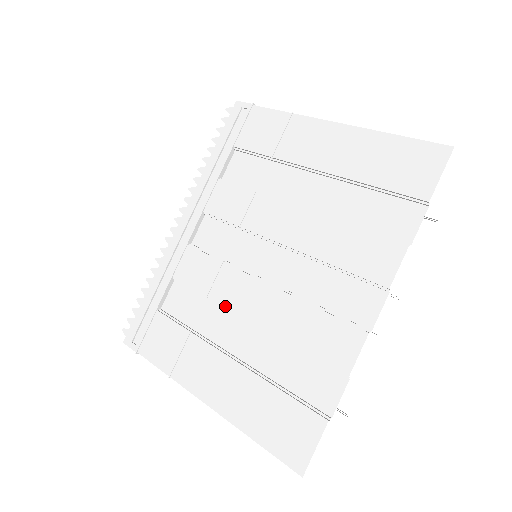
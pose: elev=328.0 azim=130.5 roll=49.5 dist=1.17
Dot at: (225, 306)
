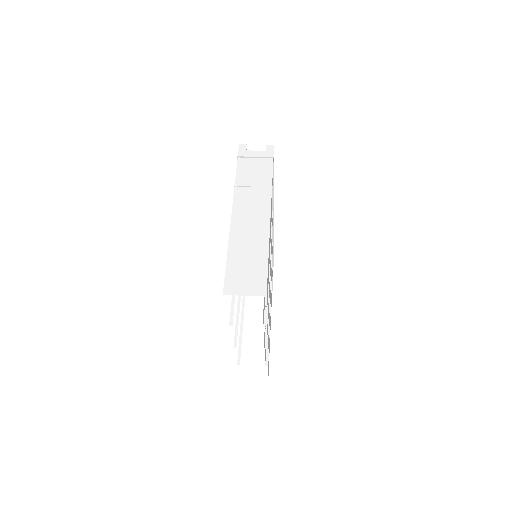
Dot at: occluded
